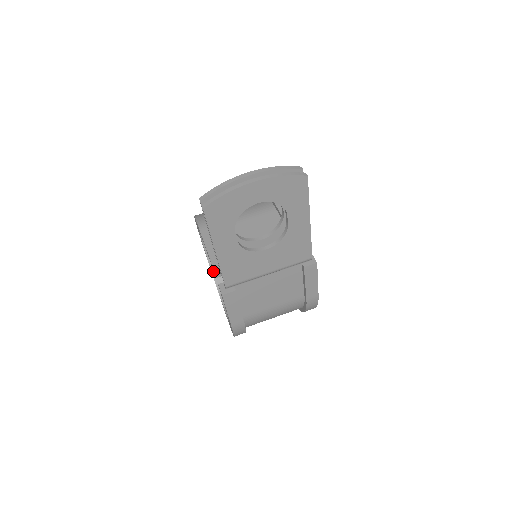
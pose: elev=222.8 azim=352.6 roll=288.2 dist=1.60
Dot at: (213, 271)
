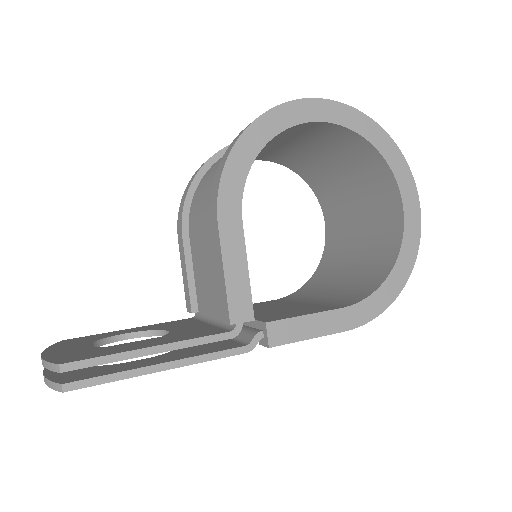
Dot at: (300, 175)
